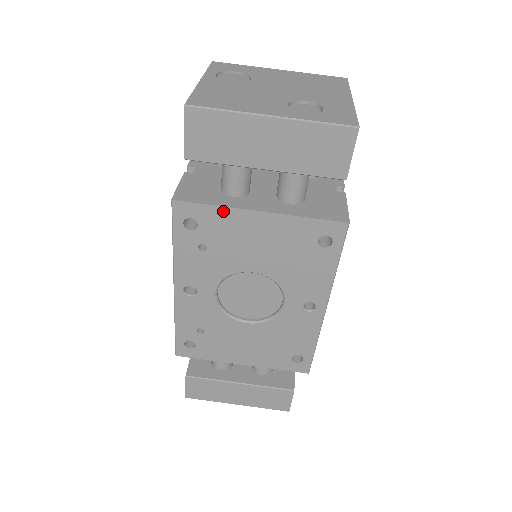
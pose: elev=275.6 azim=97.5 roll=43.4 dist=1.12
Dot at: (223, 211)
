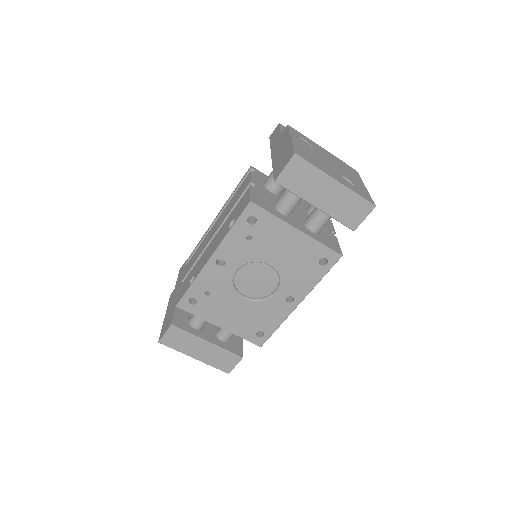
Dot at: (277, 221)
